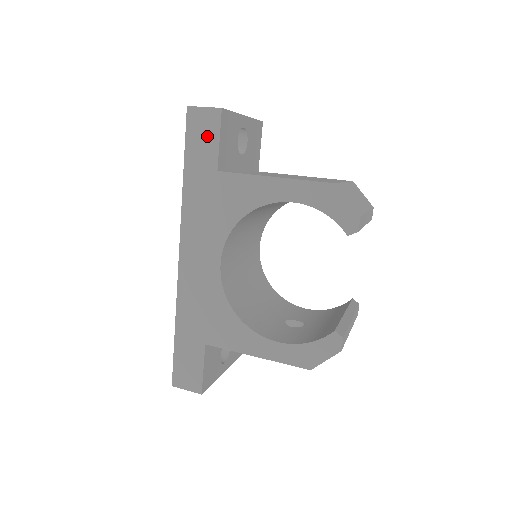
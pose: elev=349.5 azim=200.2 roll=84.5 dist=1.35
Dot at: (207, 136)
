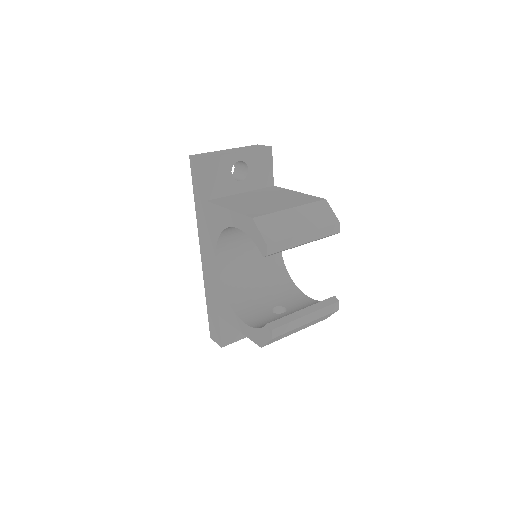
Dot at: (199, 177)
